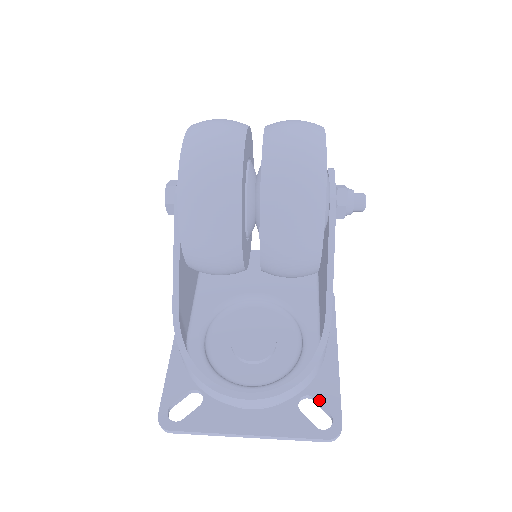
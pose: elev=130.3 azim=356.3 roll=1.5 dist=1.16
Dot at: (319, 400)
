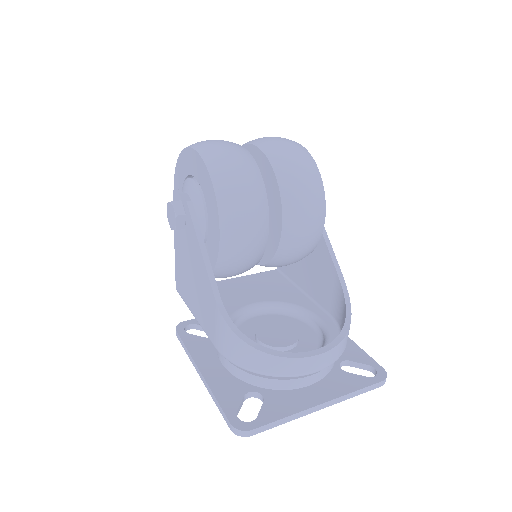
Dot at: (354, 360)
